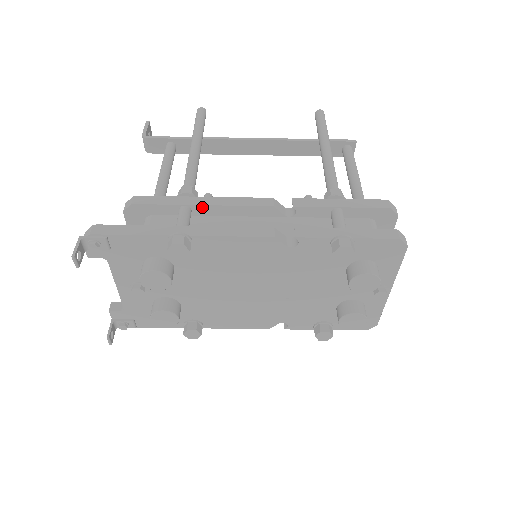
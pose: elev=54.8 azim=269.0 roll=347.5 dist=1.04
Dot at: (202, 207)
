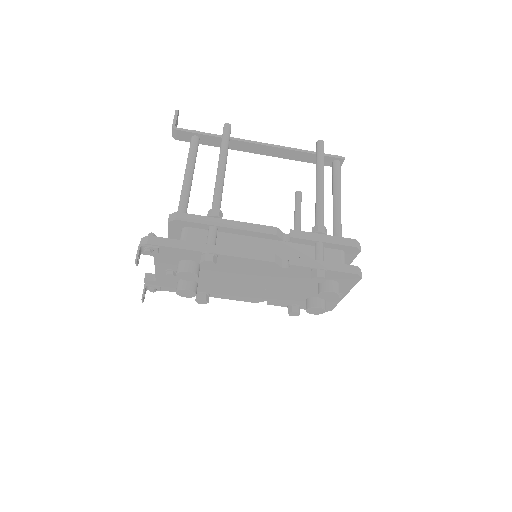
Dot at: (226, 228)
